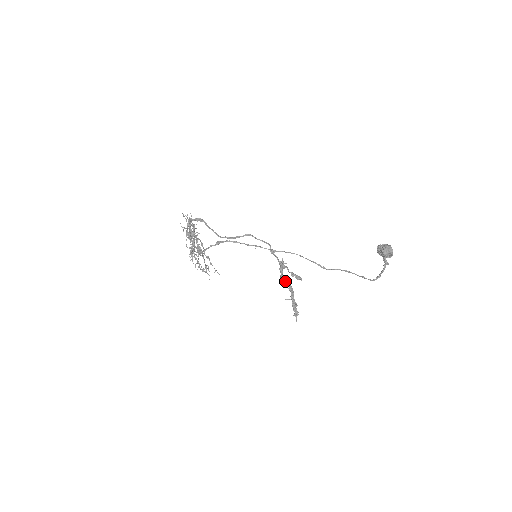
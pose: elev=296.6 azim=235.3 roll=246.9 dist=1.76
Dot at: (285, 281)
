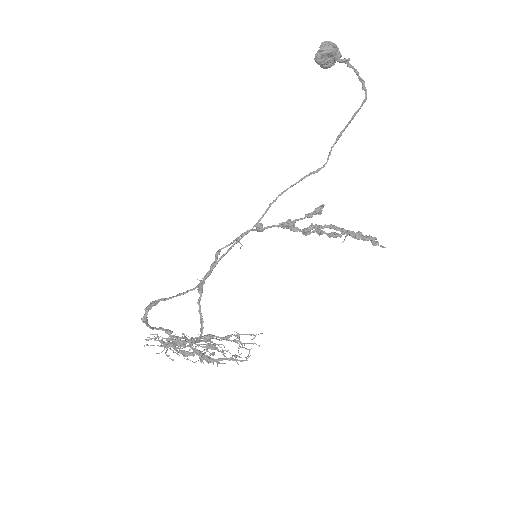
Dot at: (313, 227)
